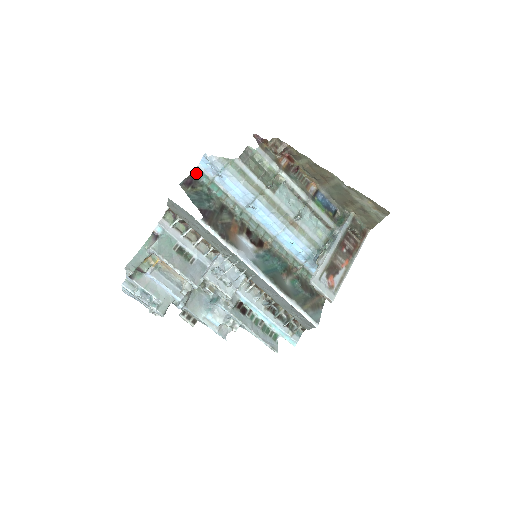
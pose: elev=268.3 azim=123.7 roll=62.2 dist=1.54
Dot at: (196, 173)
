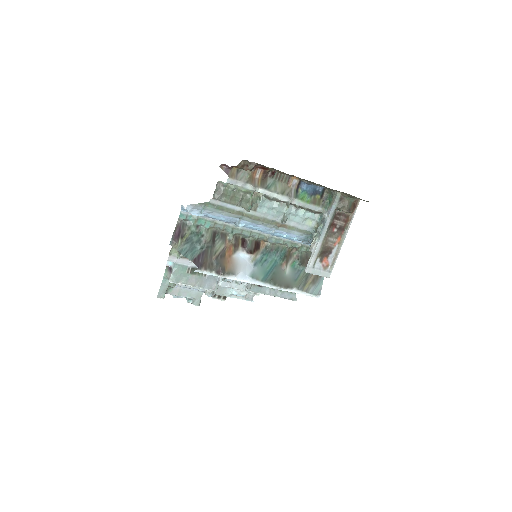
Dot at: (181, 219)
